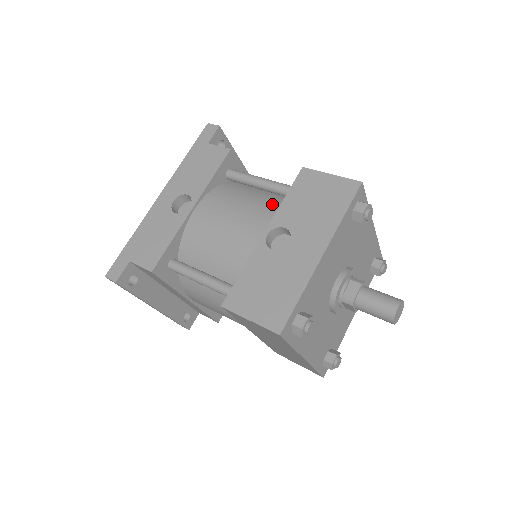
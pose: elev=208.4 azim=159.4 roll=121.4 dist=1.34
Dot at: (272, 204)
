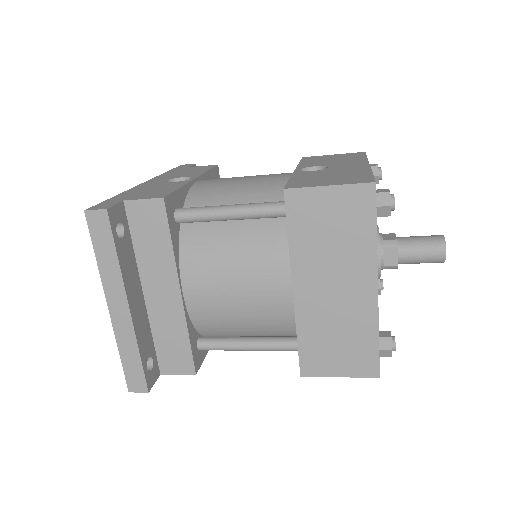
Dot at: occluded
